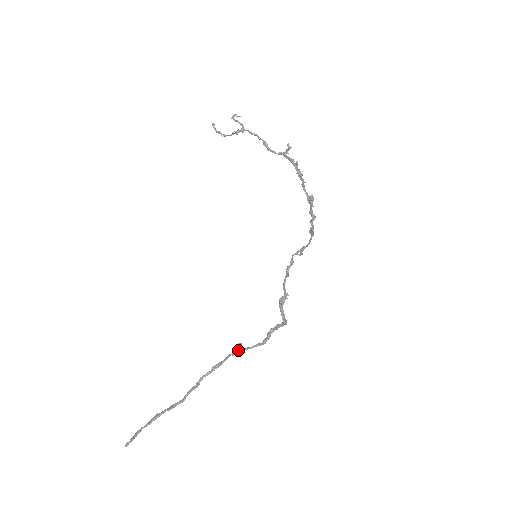
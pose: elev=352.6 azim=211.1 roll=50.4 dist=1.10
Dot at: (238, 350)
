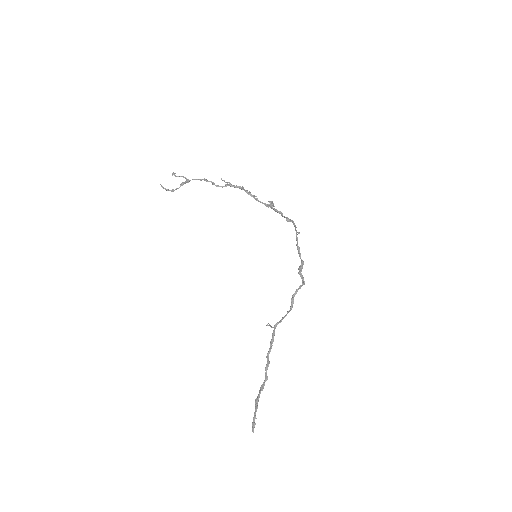
Dot at: (277, 324)
